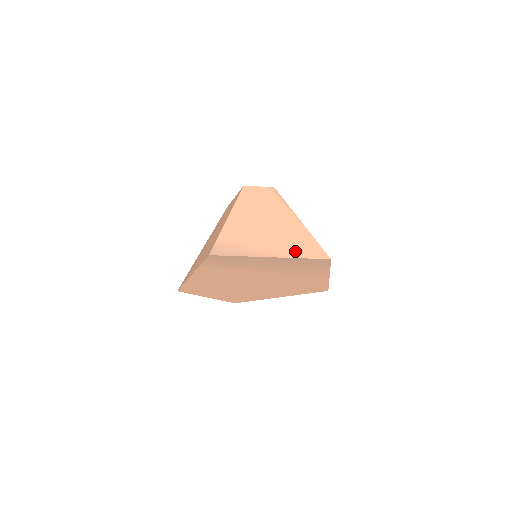
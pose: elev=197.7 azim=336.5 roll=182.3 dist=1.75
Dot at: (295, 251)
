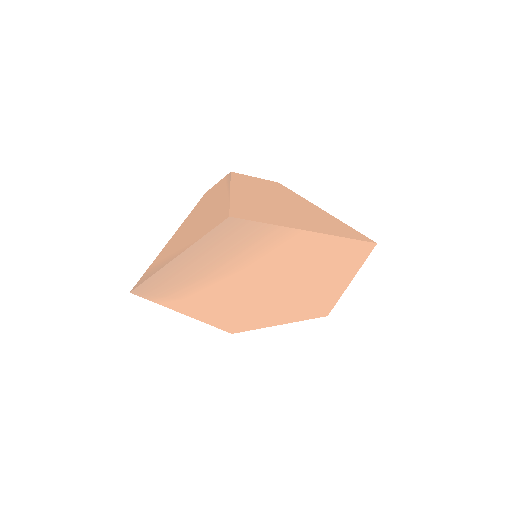
Dot at: (200, 234)
